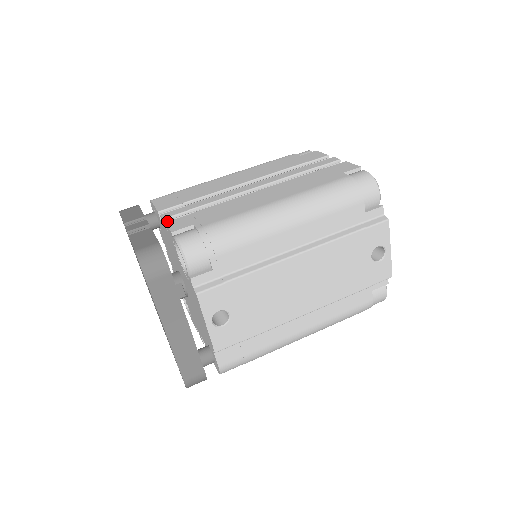
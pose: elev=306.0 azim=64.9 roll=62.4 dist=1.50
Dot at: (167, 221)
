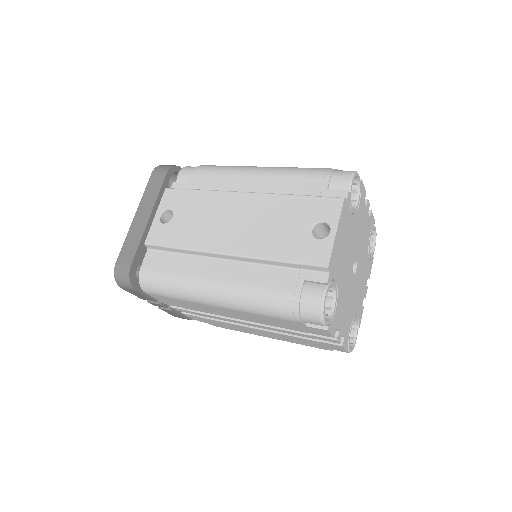
Dot at: occluded
